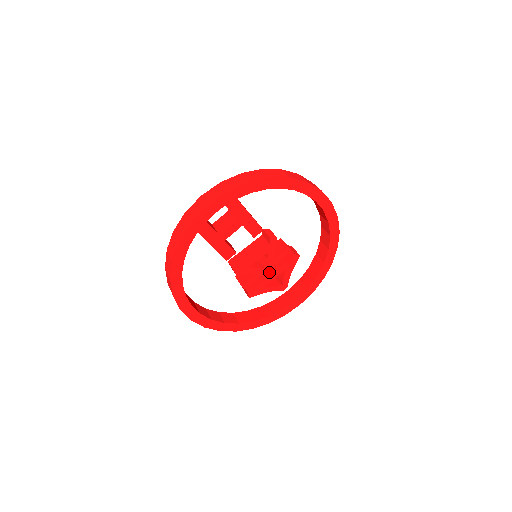
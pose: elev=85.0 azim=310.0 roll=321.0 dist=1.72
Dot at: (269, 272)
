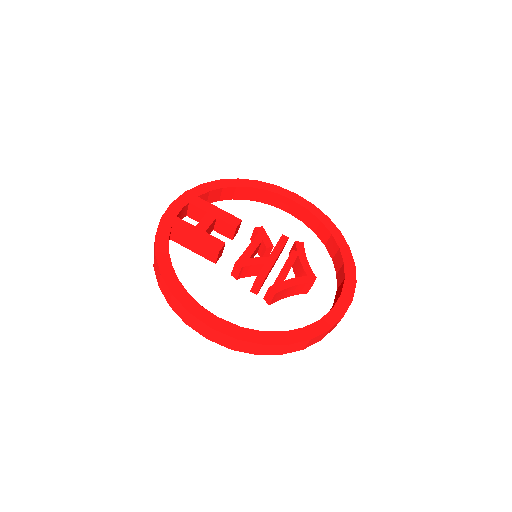
Dot at: occluded
